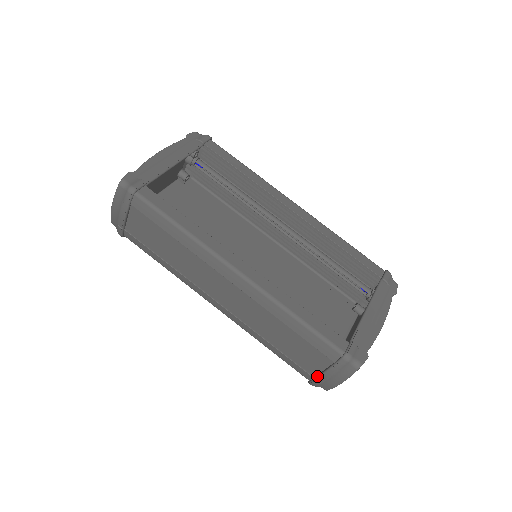
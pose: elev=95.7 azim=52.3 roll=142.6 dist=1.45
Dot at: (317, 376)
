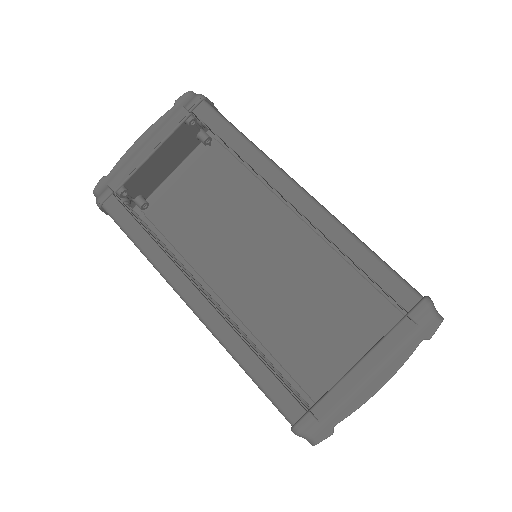
Dot at: occluded
